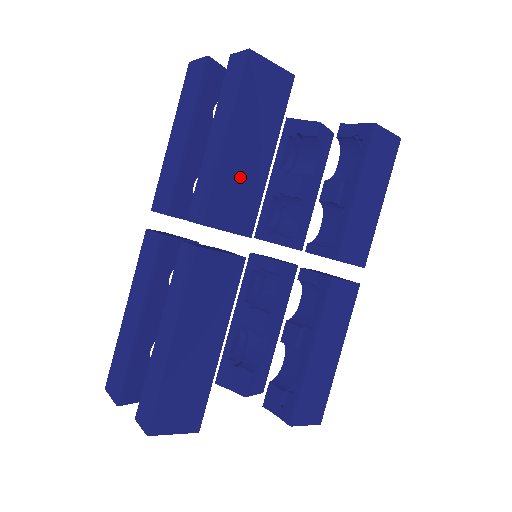
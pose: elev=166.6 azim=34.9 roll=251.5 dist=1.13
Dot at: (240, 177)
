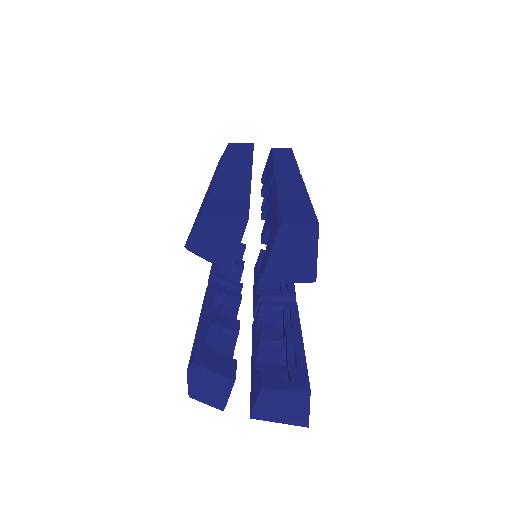
Dot at: occluded
